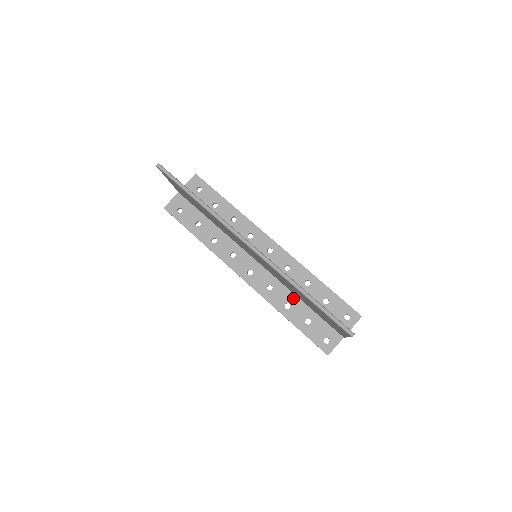
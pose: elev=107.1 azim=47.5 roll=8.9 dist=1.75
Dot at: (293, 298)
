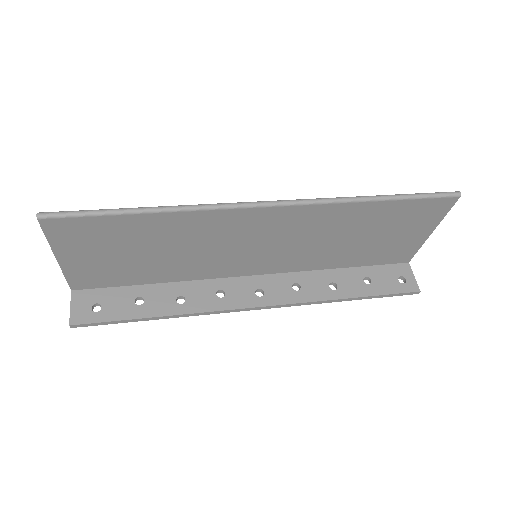
Dot at: (328, 274)
